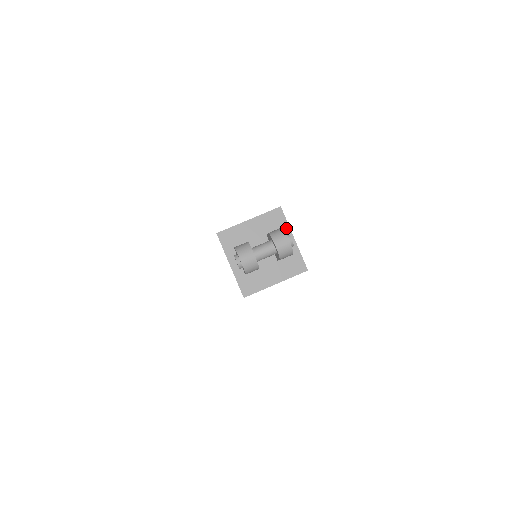
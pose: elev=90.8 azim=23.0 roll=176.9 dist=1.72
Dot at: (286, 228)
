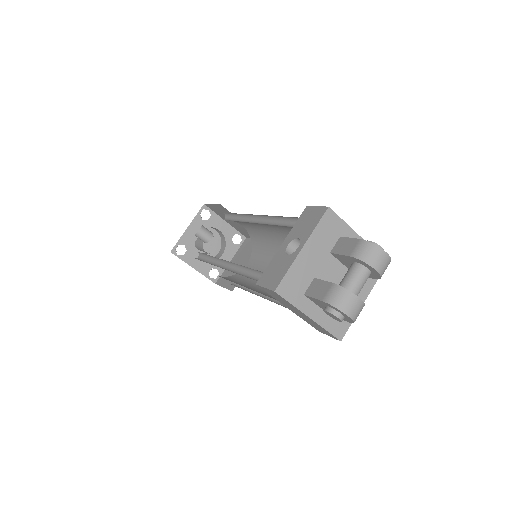
Dot at: (346, 230)
